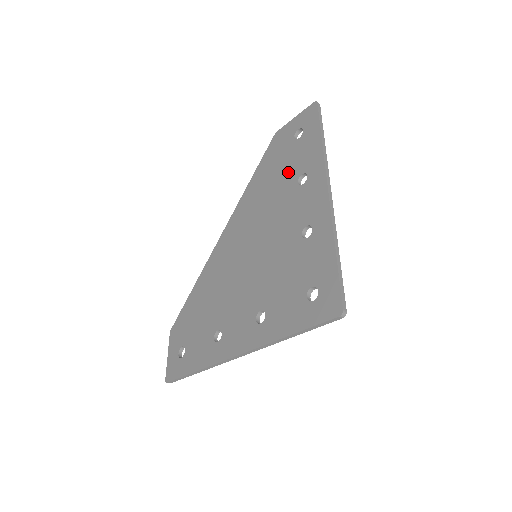
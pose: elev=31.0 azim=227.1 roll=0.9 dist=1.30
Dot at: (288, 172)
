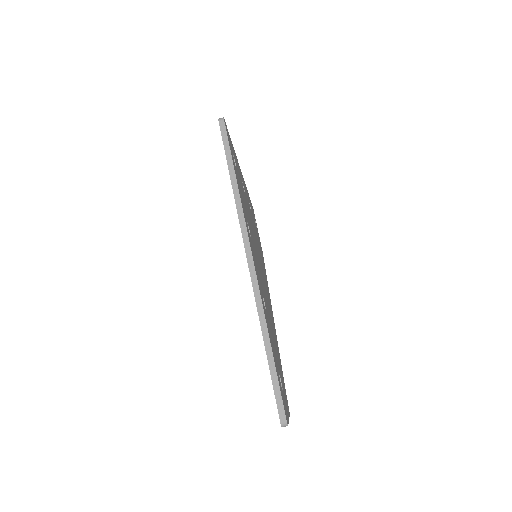
Dot at: occluded
